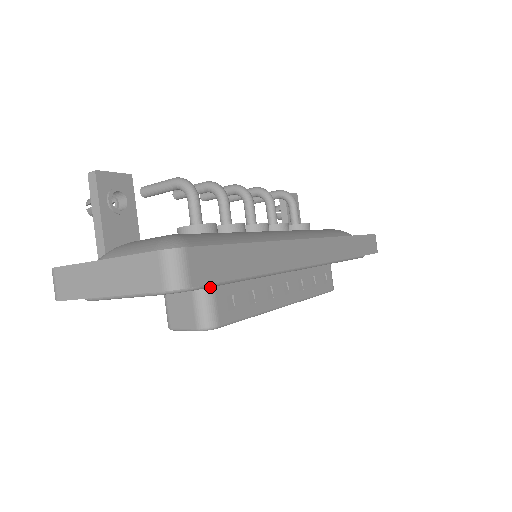
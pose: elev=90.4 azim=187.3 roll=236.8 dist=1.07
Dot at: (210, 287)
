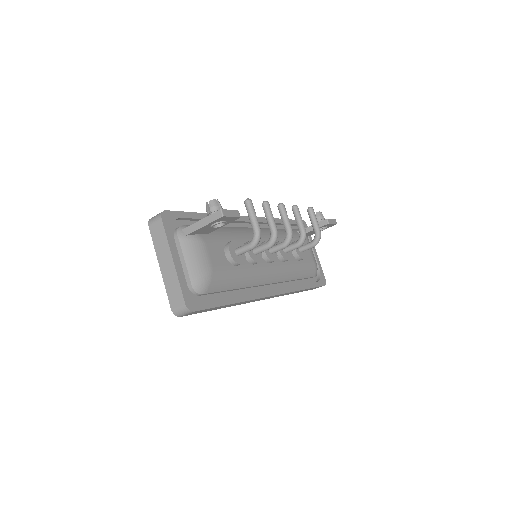
Dot at: occluded
